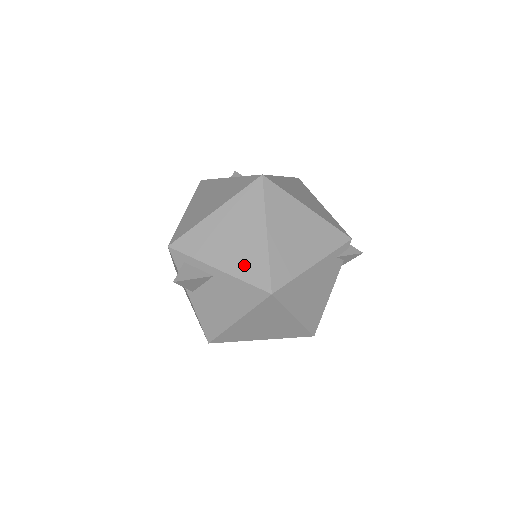
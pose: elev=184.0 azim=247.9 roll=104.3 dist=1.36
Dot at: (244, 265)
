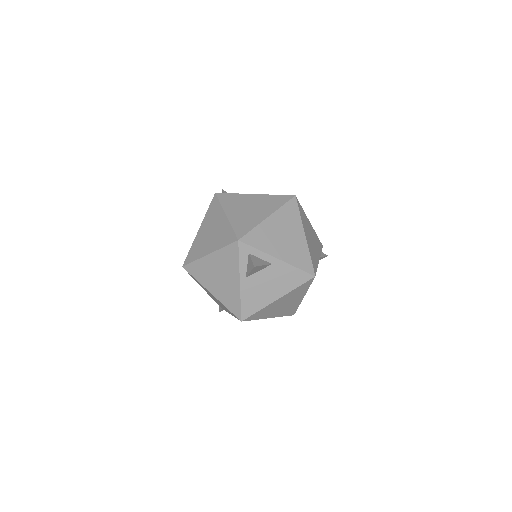
Dot at: (295, 256)
